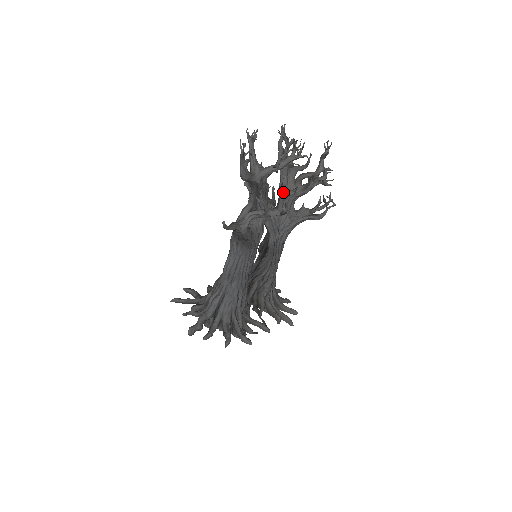
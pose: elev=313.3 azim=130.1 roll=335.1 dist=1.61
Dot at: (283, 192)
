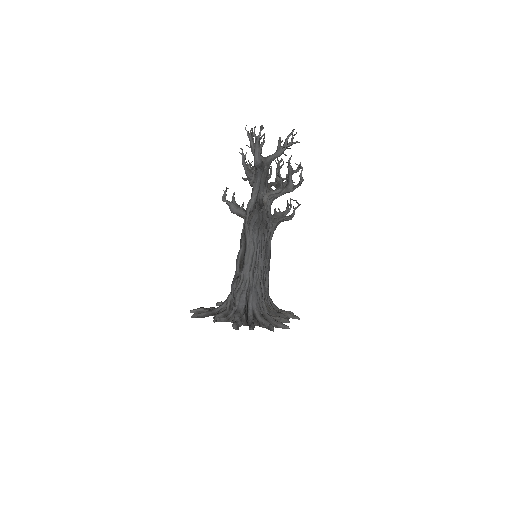
Dot at: (292, 169)
